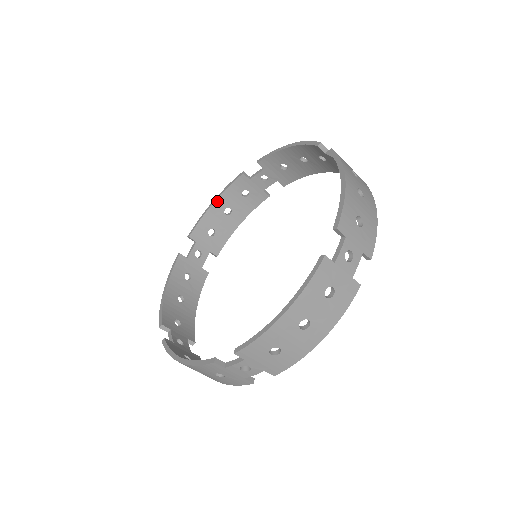
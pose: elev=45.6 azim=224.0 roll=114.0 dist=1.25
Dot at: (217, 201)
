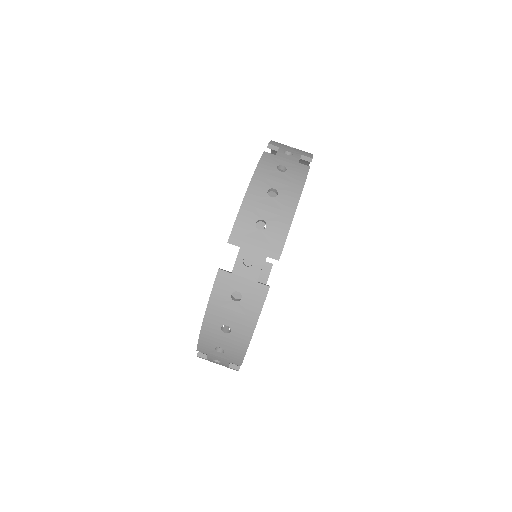
Dot at: occluded
